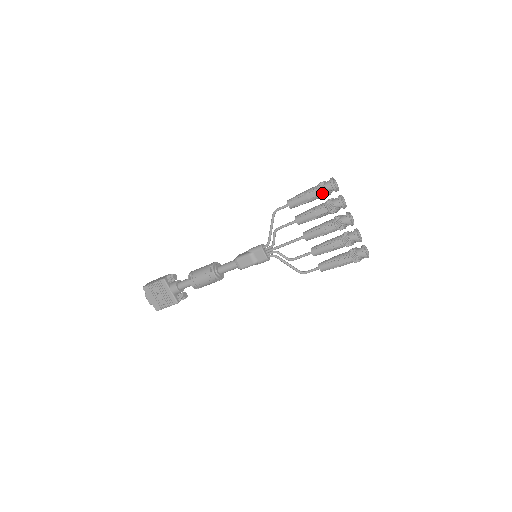
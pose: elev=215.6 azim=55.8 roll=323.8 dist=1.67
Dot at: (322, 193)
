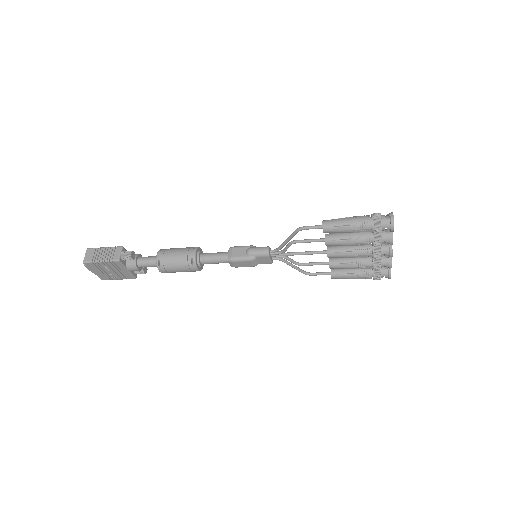
Dot at: (375, 232)
